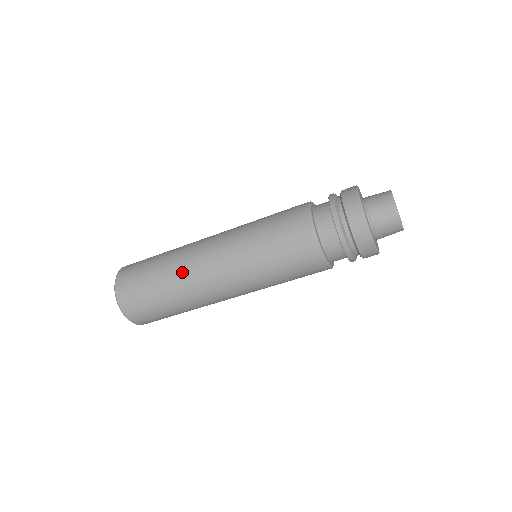
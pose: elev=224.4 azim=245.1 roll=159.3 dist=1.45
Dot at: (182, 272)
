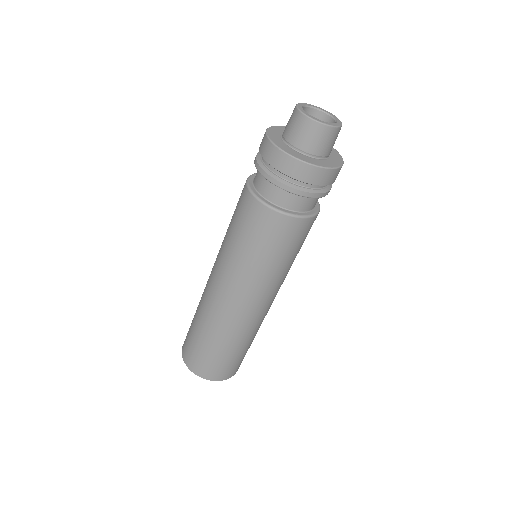
Dot at: (209, 316)
